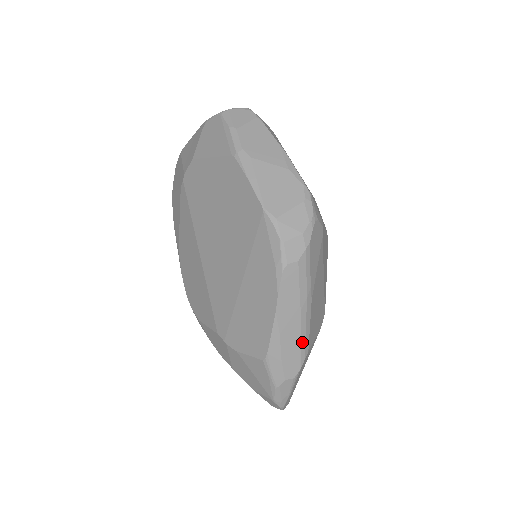
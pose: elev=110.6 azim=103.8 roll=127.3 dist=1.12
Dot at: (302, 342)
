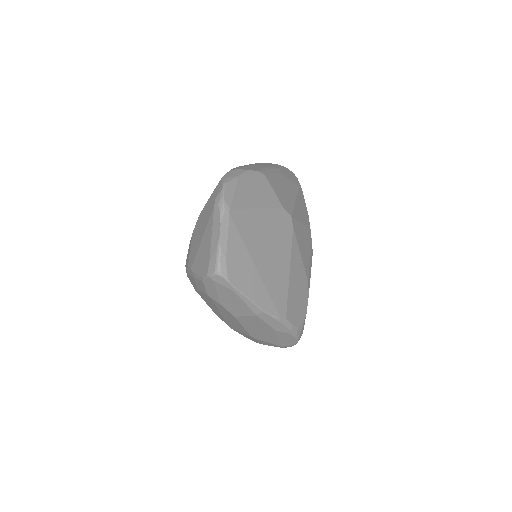
Dot at: (263, 169)
